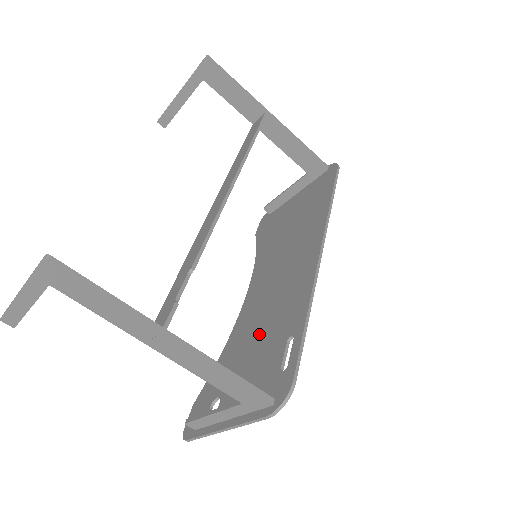
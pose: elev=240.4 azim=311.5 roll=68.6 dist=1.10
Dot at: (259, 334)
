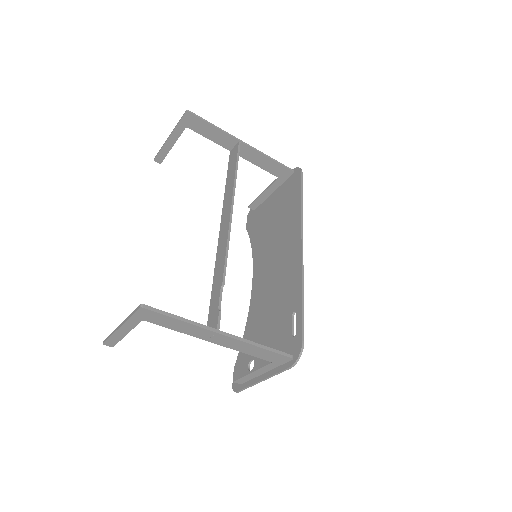
Dot at: (270, 312)
